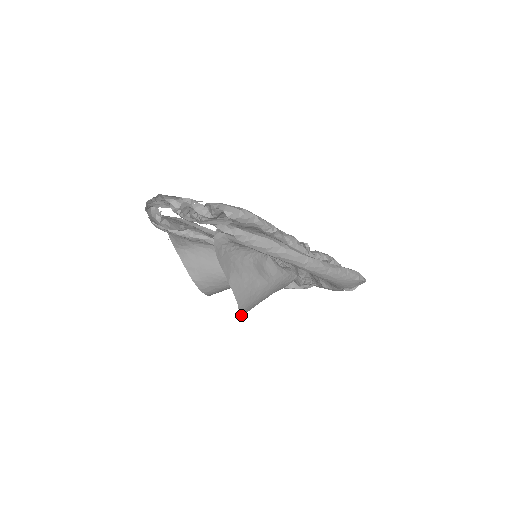
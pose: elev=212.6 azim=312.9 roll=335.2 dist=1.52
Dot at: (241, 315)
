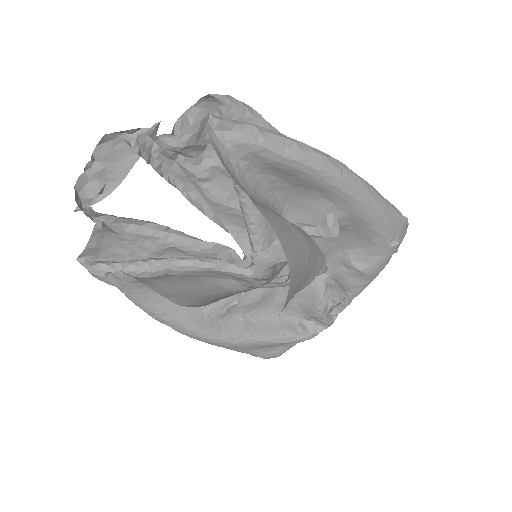
Dot at: (290, 282)
